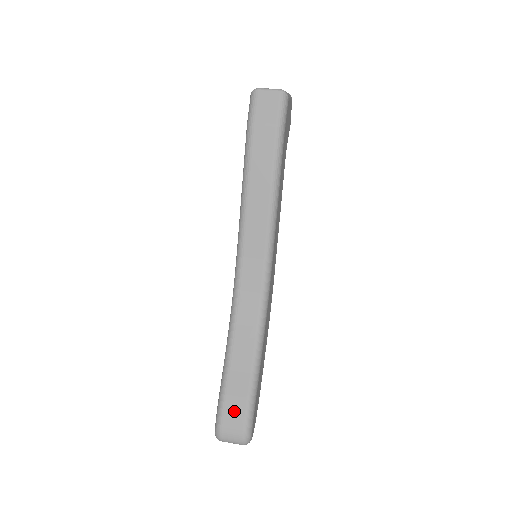
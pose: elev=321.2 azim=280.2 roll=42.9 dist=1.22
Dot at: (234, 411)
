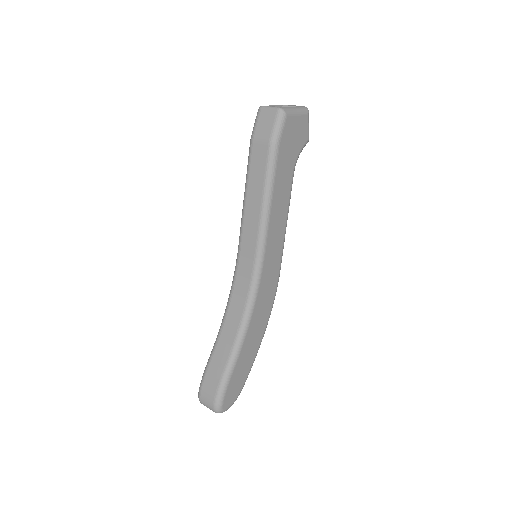
Dot at: (211, 382)
